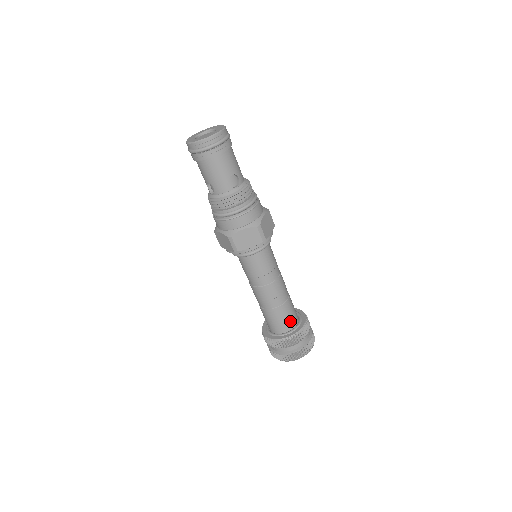
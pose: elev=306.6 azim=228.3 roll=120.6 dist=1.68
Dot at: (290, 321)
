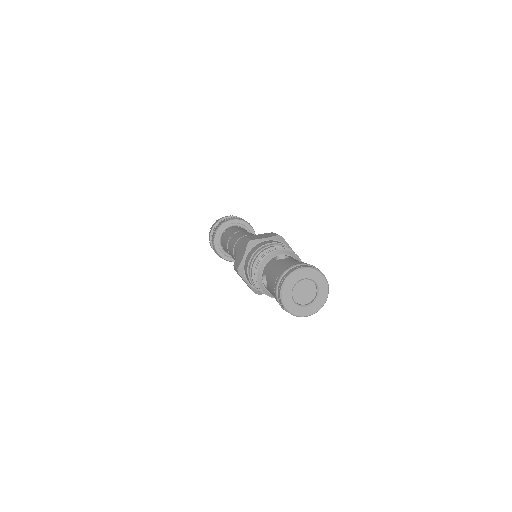
Dot at: occluded
